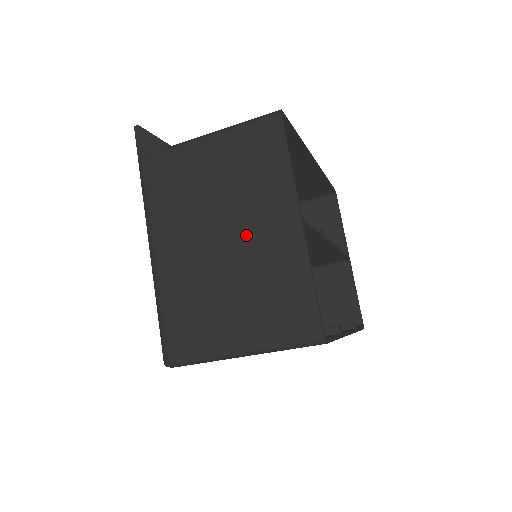
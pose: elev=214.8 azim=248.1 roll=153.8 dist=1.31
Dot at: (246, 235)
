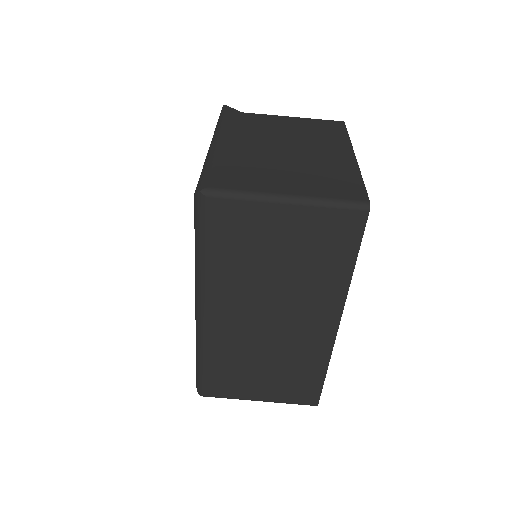
Dot at: (307, 151)
